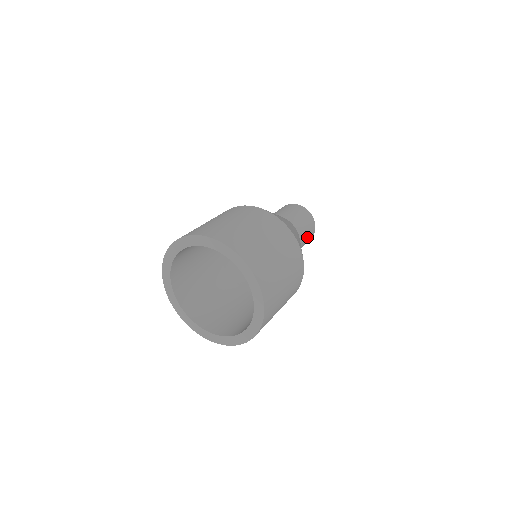
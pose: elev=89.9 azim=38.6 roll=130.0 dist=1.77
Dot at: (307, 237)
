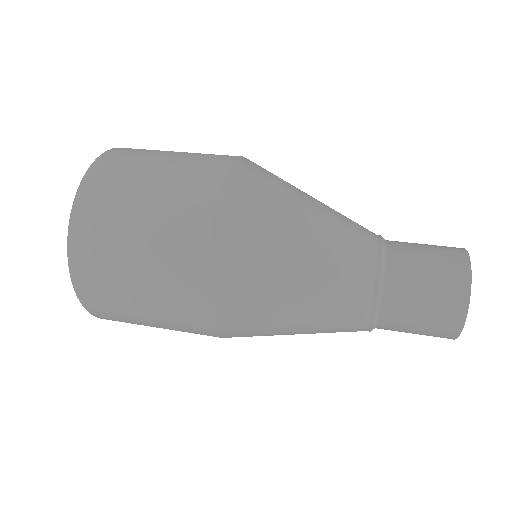
Dot at: (422, 309)
